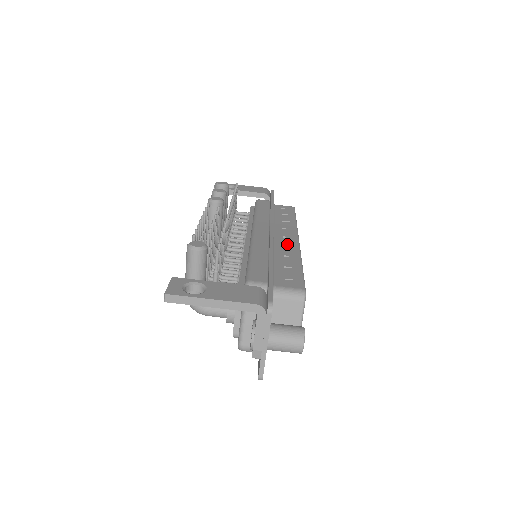
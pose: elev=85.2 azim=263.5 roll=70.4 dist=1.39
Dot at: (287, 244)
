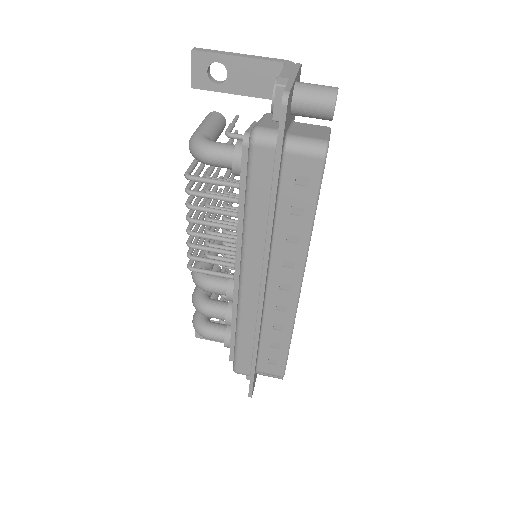
Dot at: occluded
